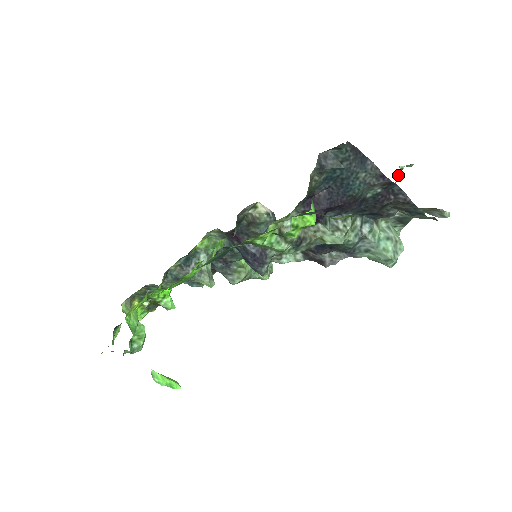
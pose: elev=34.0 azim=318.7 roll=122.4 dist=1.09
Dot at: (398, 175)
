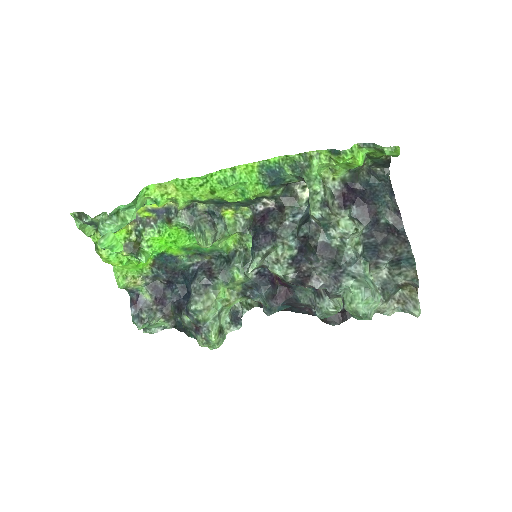
Dot at: occluded
